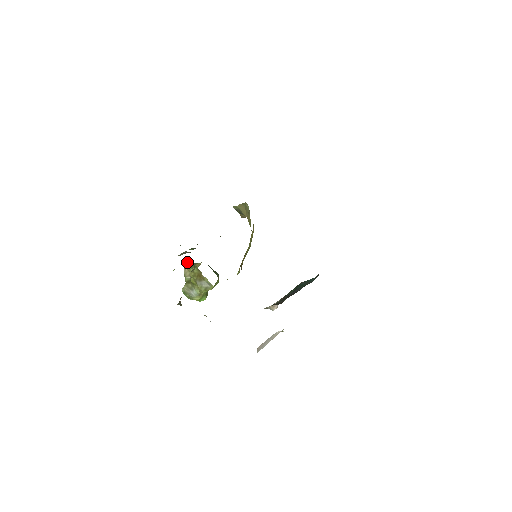
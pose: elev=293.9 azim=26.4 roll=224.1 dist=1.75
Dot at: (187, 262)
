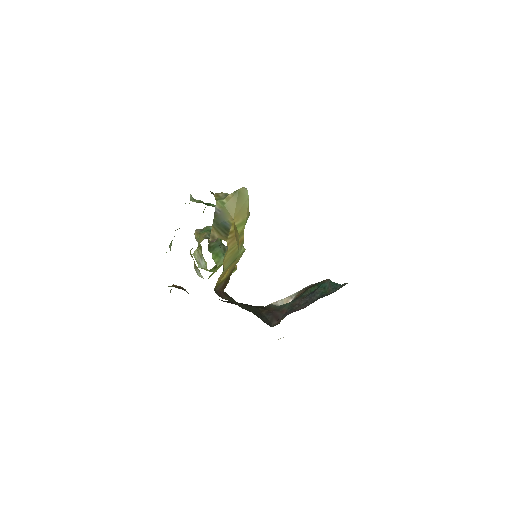
Dot at: occluded
